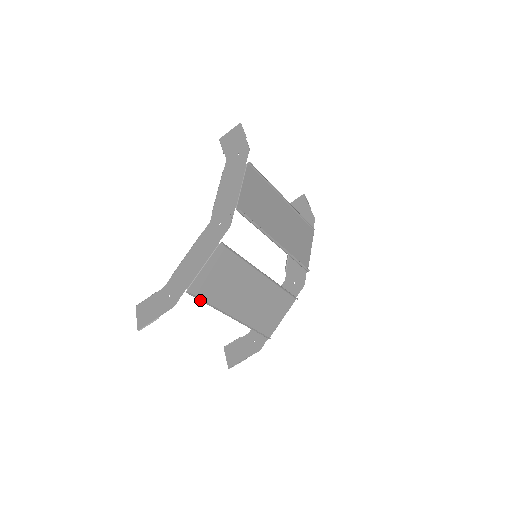
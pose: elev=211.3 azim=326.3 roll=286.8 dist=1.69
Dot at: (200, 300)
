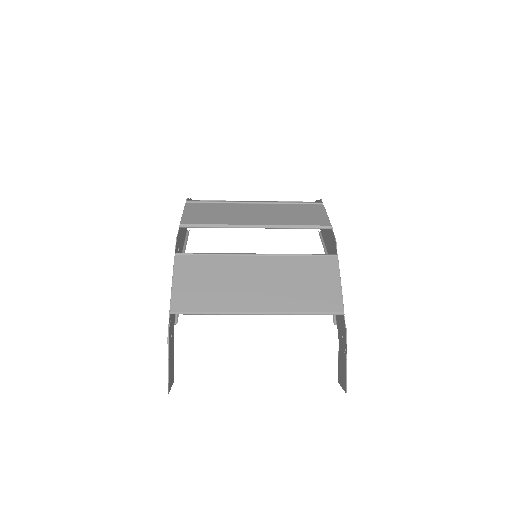
Dot at: (193, 314)
